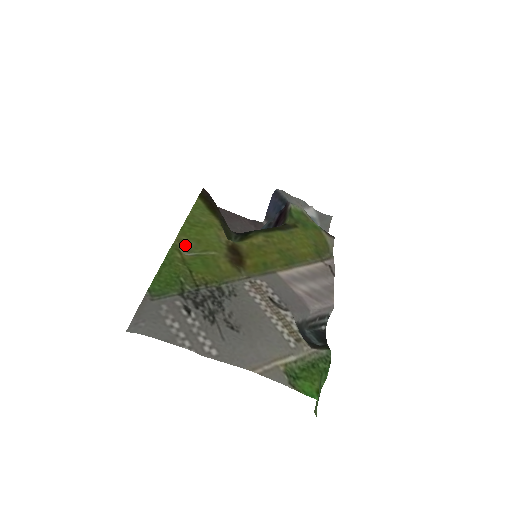
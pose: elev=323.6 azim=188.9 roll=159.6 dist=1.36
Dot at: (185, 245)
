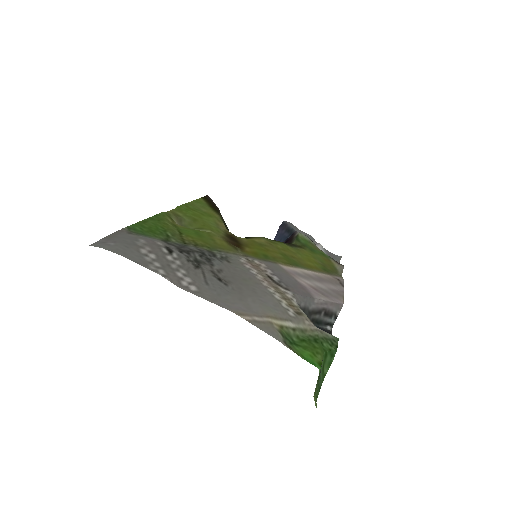
Dot at: (179, 218)
